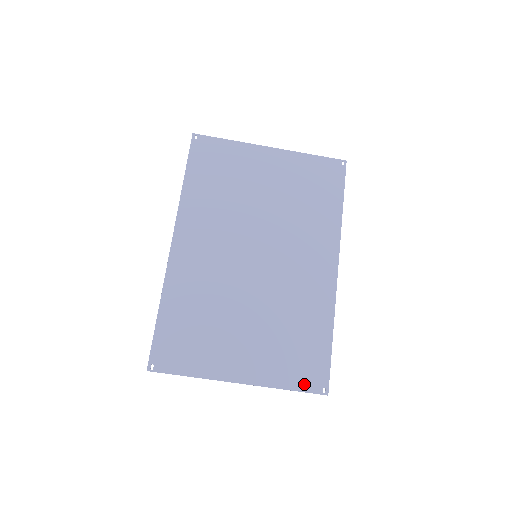
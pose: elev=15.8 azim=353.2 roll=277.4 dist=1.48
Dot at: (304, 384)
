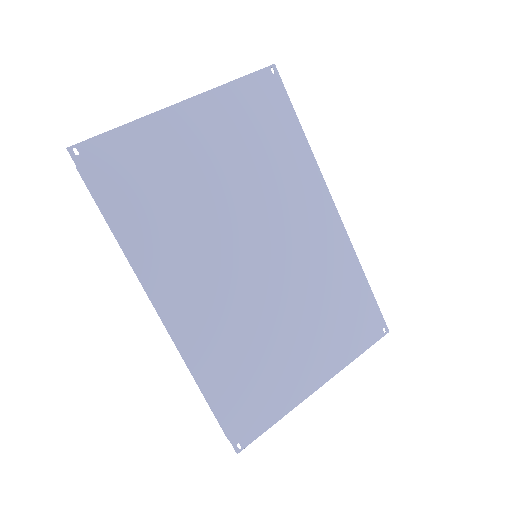
Dot at: (368, 340)
